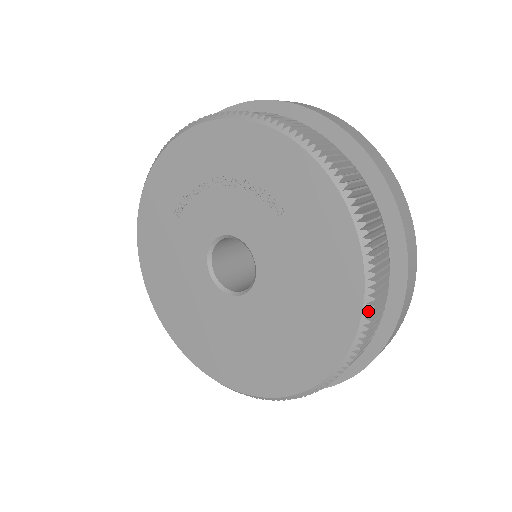
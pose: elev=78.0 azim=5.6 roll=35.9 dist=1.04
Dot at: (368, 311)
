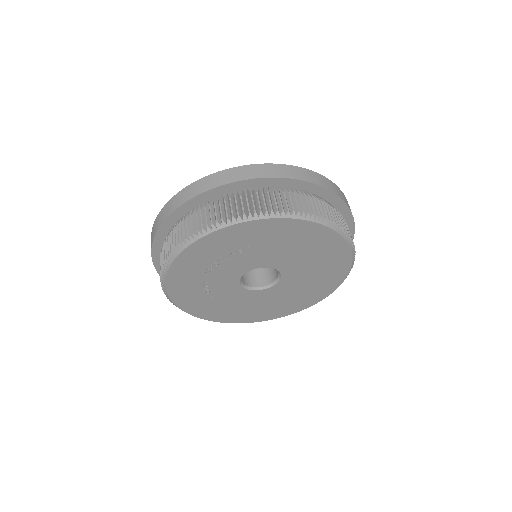
Dot at: (330, 224)
